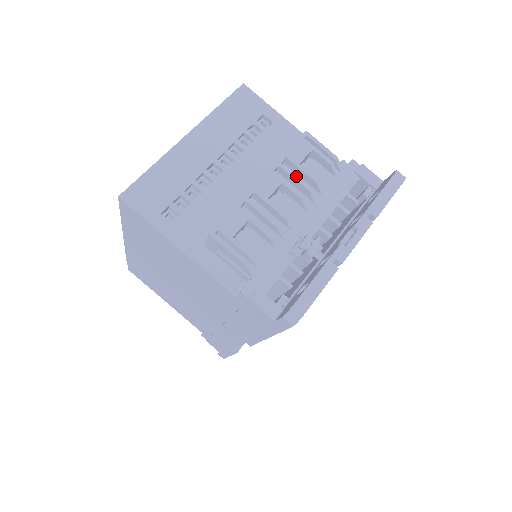
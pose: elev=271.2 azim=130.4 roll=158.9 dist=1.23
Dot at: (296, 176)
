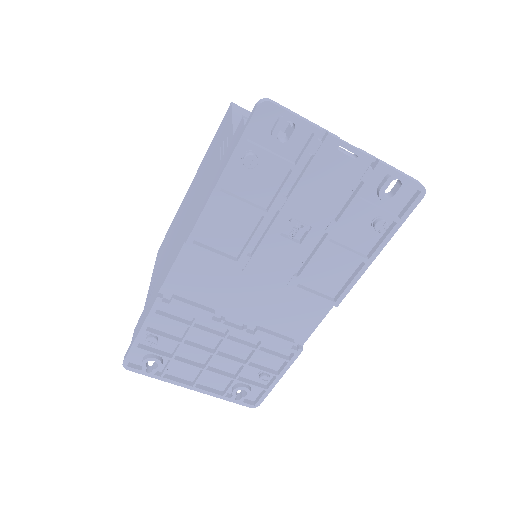
Dot at: occluded
